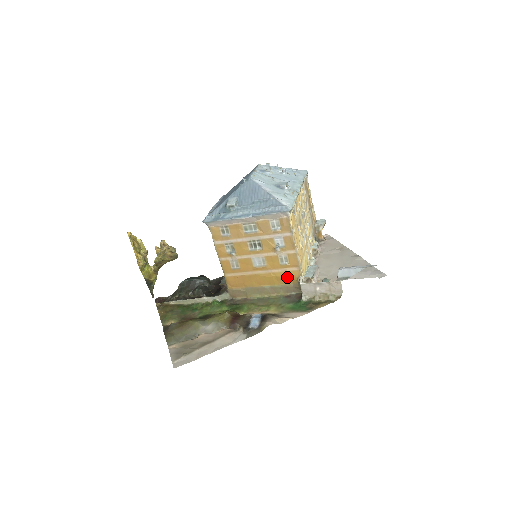
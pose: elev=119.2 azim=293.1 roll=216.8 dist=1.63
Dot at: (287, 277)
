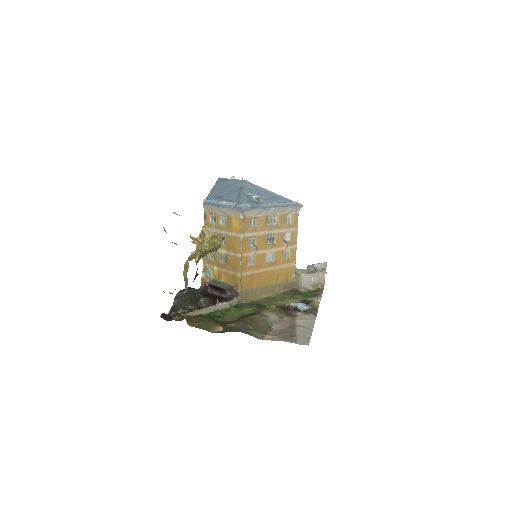
Dot at: (286, 273)
